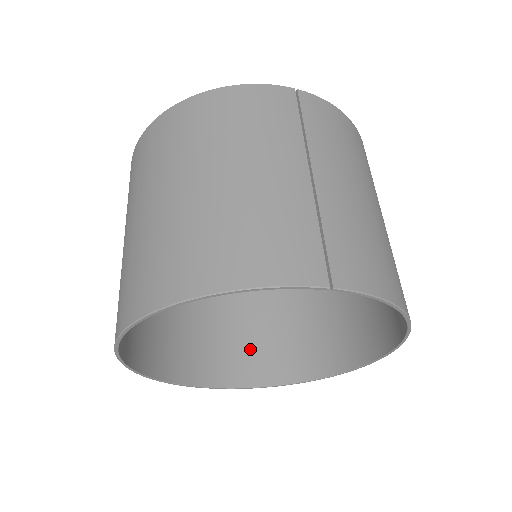
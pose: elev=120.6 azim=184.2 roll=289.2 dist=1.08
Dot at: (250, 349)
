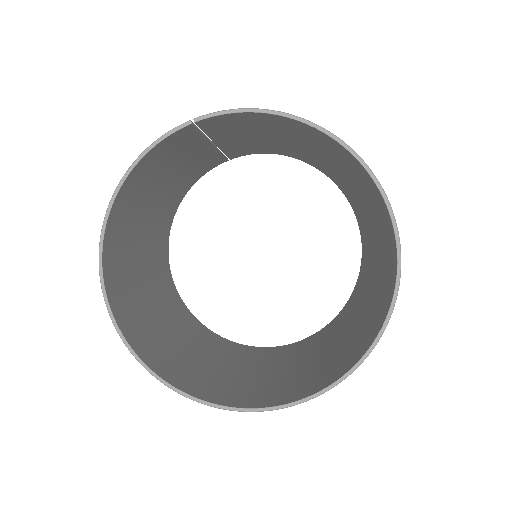
Dot at: (326, 368)
